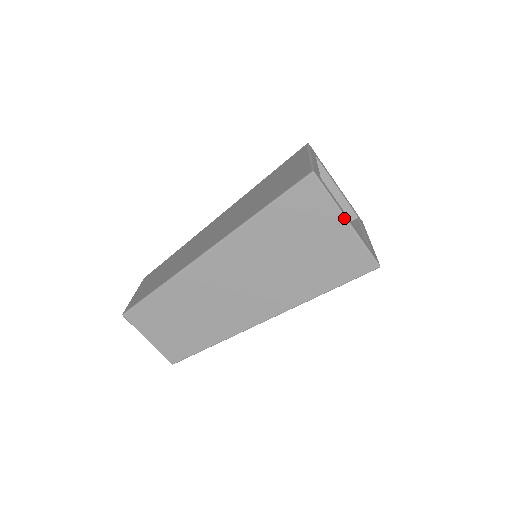
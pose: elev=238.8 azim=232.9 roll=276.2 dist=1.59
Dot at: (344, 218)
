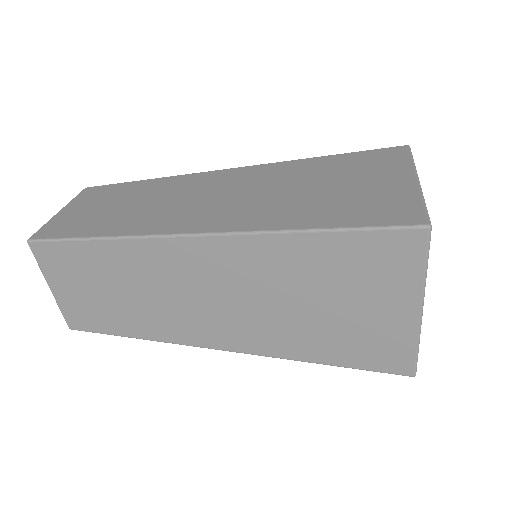
Dot at: (420, 304)
